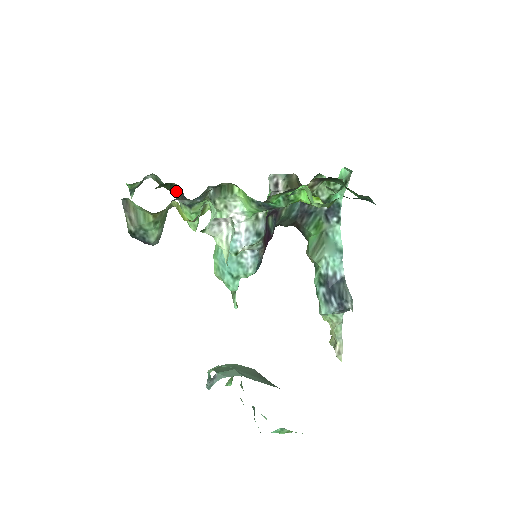
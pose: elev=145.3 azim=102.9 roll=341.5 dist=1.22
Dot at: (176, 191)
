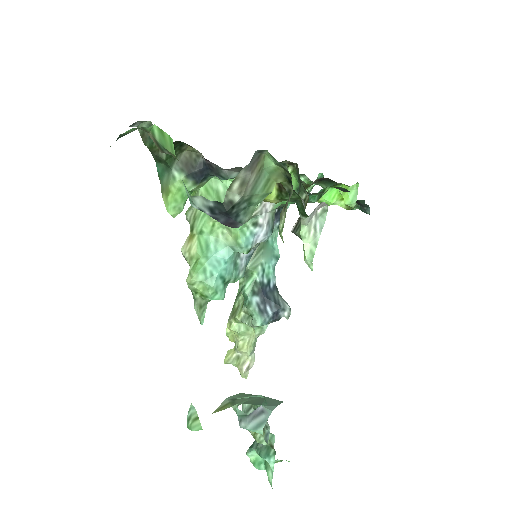
Dot at: (177, 156)
